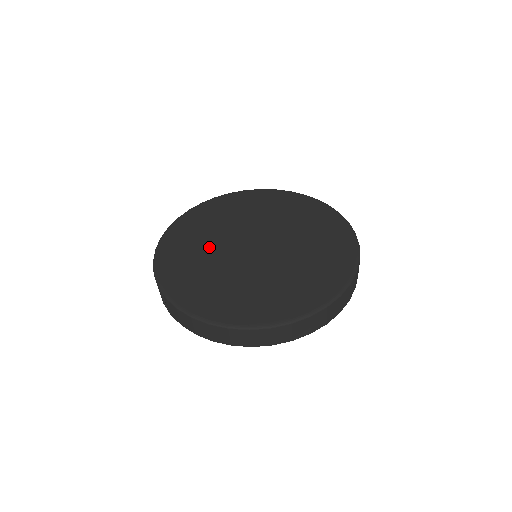
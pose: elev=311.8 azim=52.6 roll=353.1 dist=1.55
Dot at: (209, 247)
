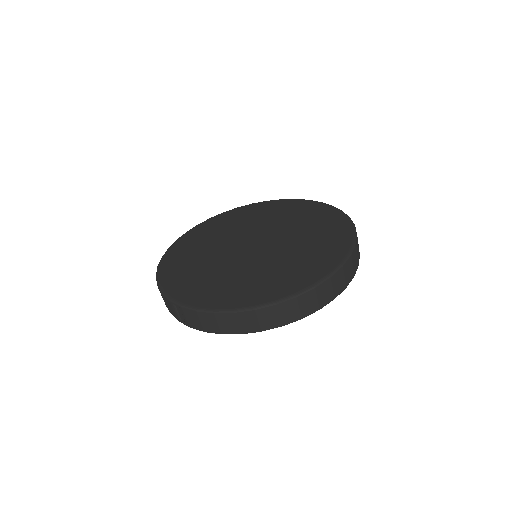
Dot at: (209, 258)
